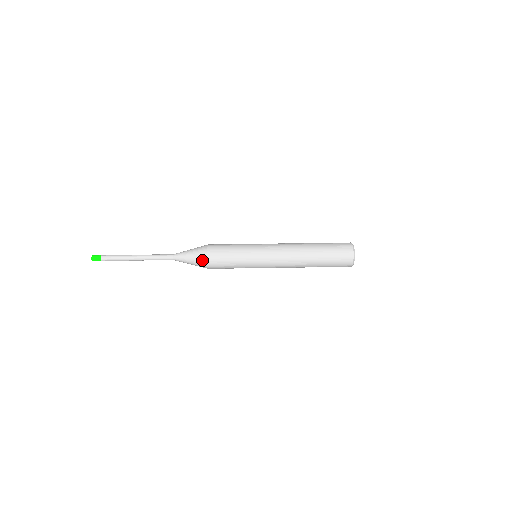
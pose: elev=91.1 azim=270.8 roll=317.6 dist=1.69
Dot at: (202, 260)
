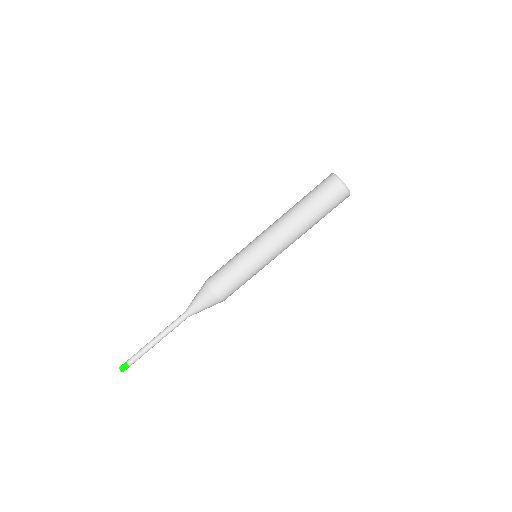
Dot at: occluded
